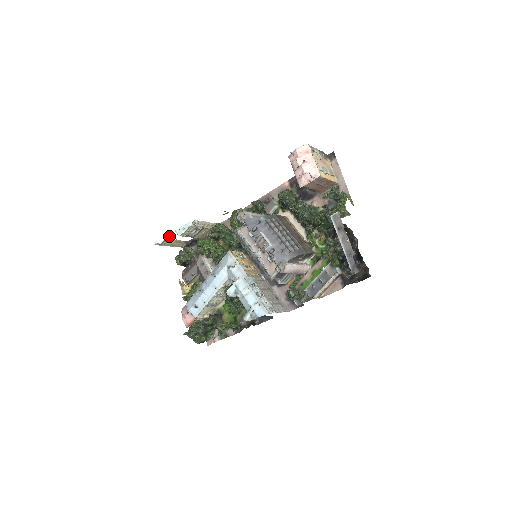
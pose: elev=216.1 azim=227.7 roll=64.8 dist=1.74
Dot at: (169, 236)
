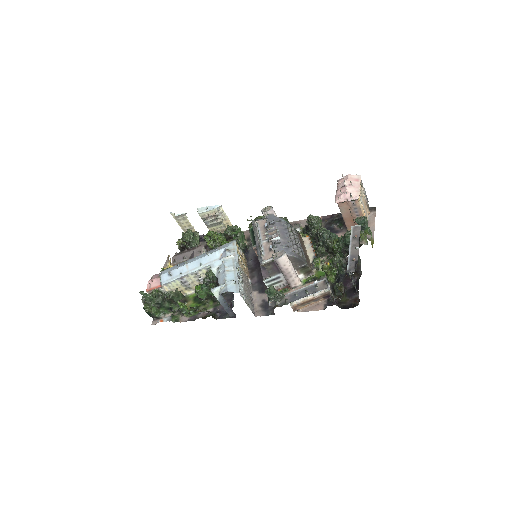
Dot at: occluded
